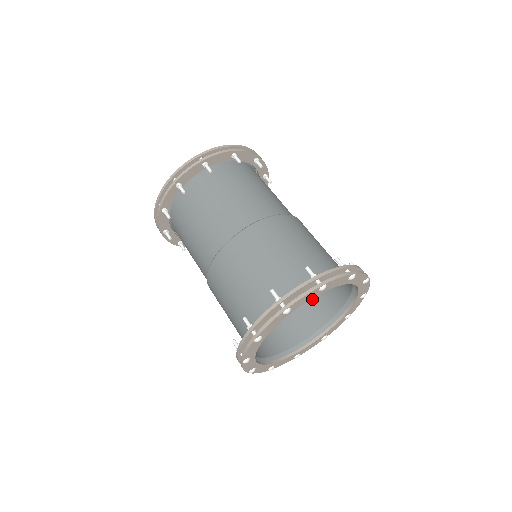
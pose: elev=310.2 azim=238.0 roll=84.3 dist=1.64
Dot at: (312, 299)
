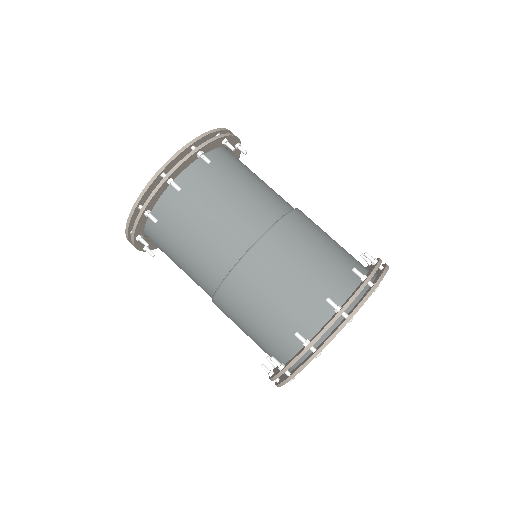
Dot at: occluded
